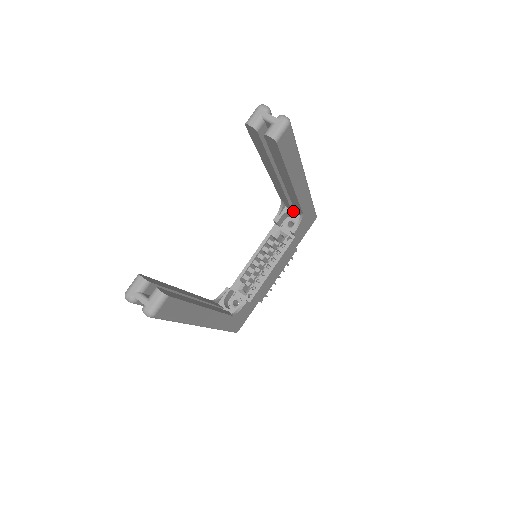
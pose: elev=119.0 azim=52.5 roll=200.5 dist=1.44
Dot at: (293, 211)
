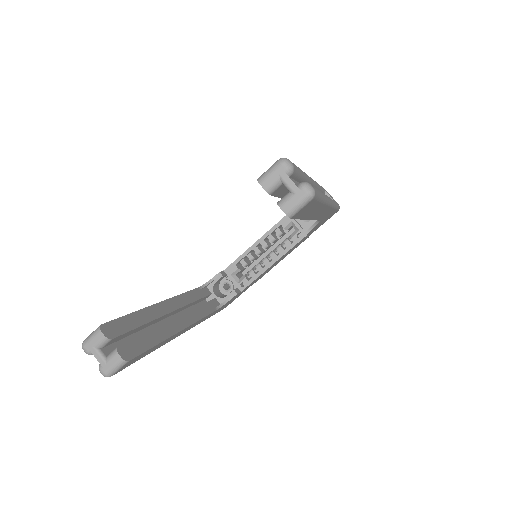
Dot at: occluded
